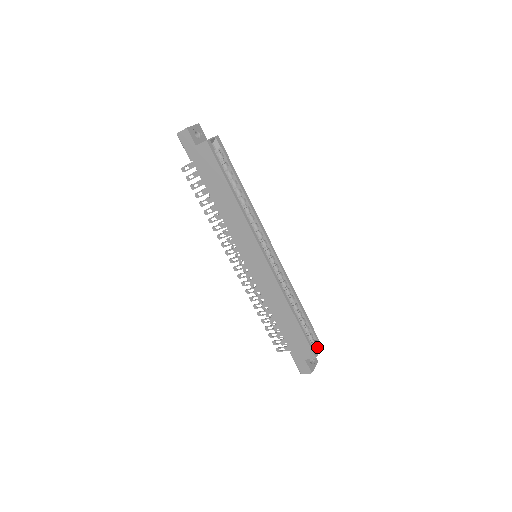
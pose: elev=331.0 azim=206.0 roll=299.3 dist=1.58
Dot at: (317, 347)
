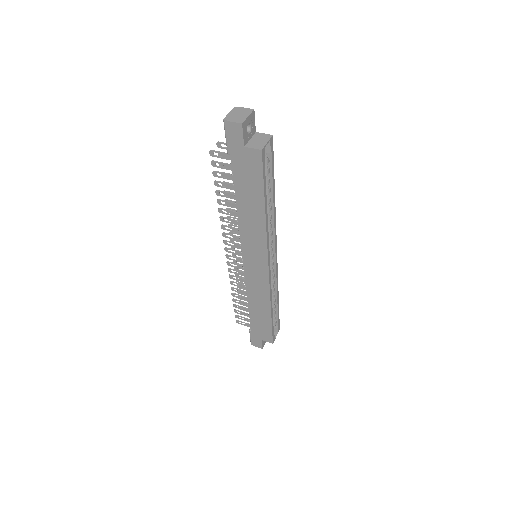
Dot at: (276, 331)
